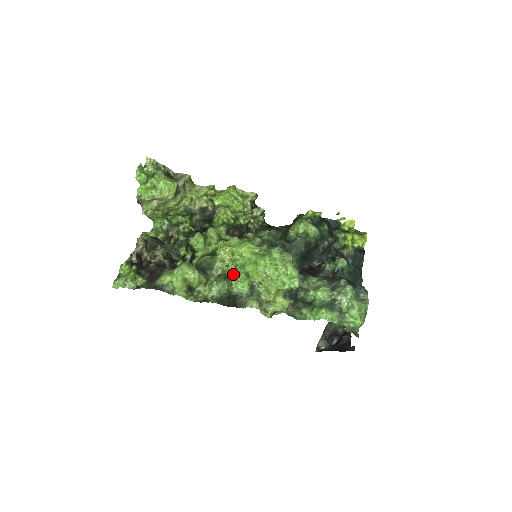
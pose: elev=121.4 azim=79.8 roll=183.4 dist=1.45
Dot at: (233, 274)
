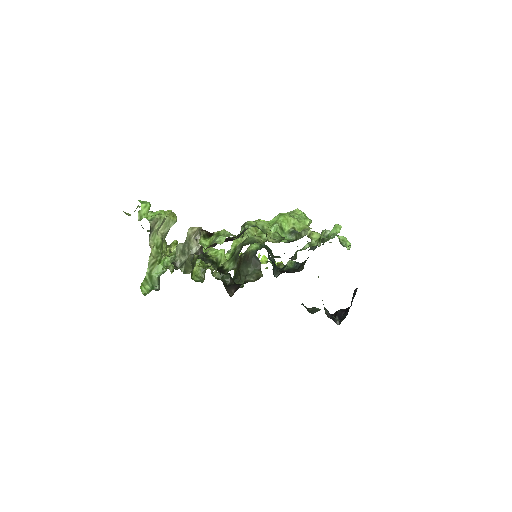
Dot at: occluded
